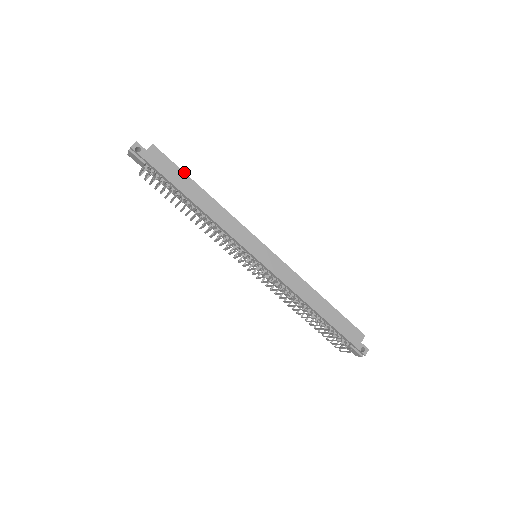
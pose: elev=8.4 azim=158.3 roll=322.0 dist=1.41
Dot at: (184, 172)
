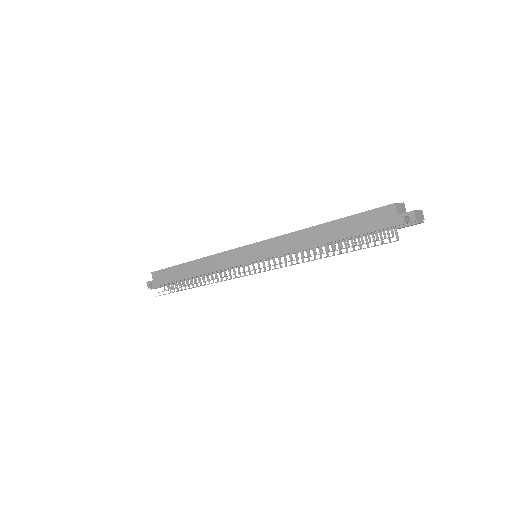
Dot at: (173, 266)
